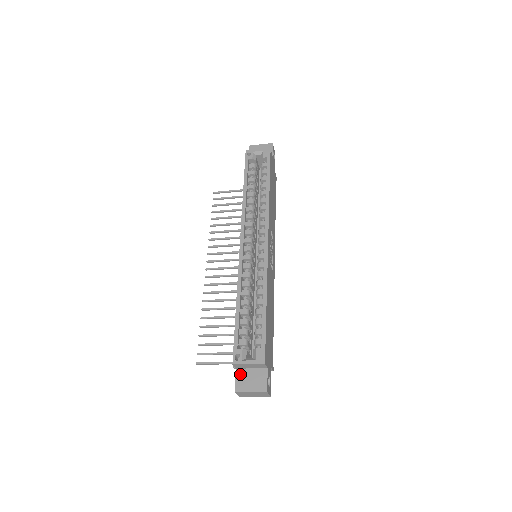
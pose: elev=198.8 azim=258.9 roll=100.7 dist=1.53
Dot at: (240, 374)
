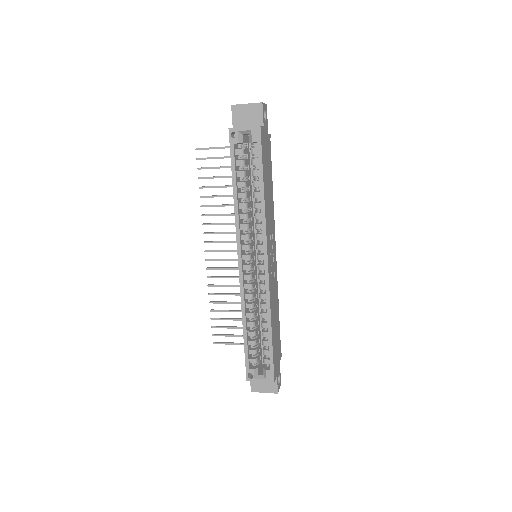
Dot at: occluded
